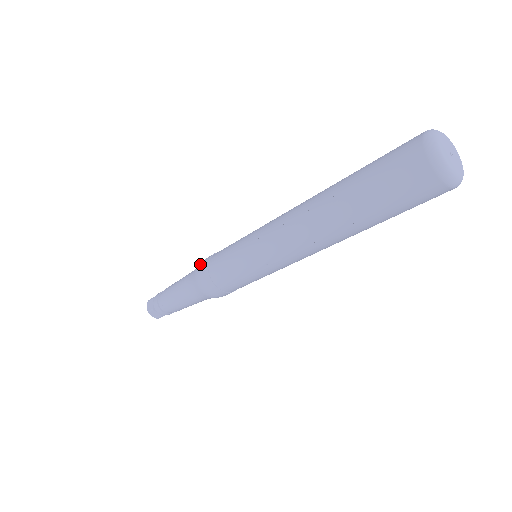
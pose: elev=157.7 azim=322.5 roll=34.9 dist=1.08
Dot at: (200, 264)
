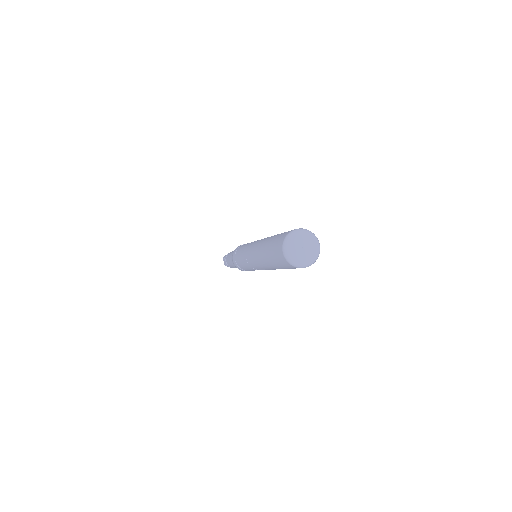
Dot at: (233, 254)
